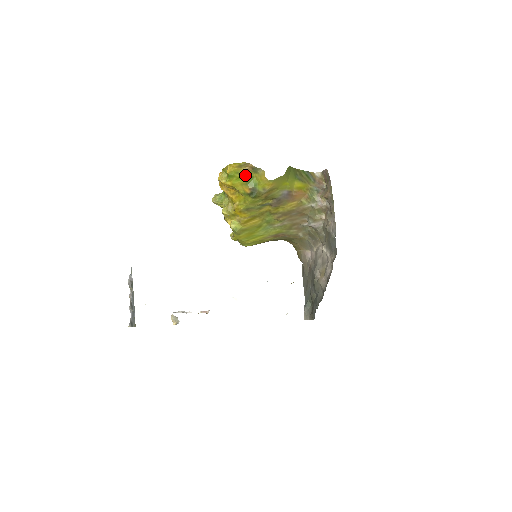
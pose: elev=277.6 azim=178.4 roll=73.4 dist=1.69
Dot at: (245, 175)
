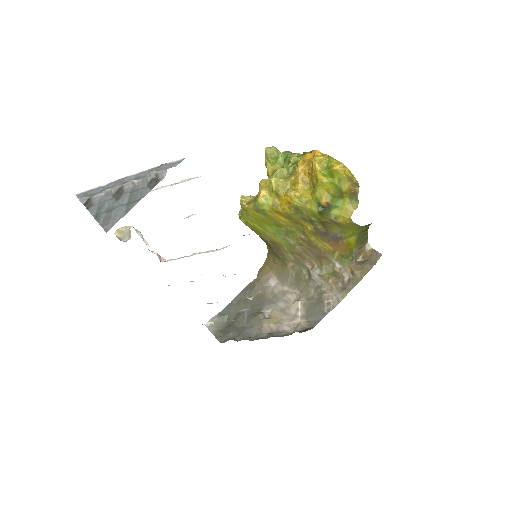
Dot at: (342, 190)
